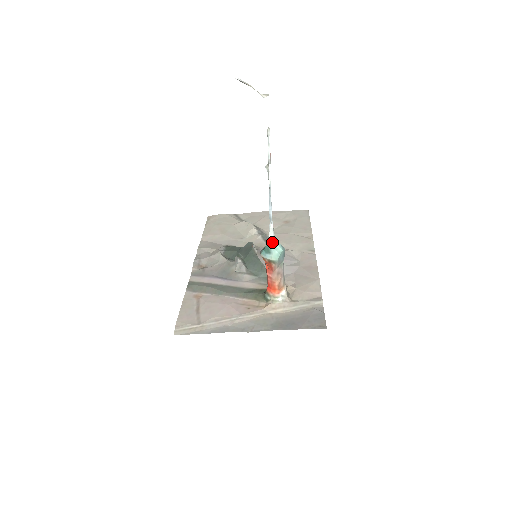
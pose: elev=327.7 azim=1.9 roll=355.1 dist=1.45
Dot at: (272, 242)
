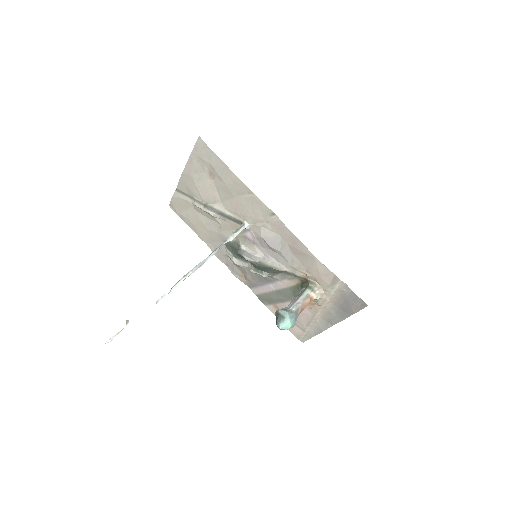
Dot at: occluded
